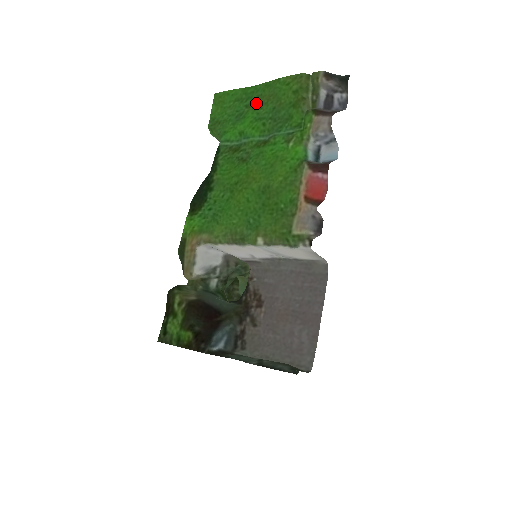
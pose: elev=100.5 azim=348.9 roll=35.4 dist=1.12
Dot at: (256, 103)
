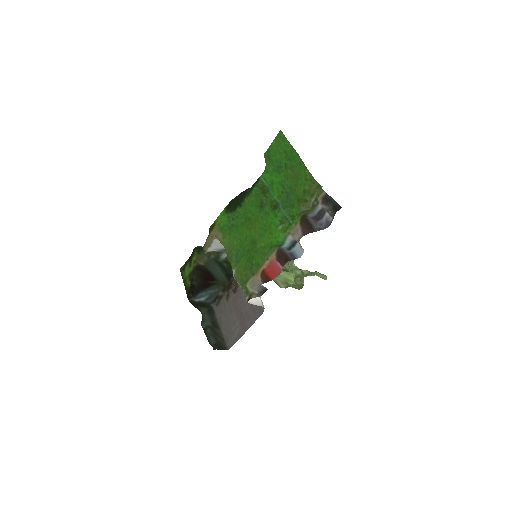
Dot at: (289, 170)
